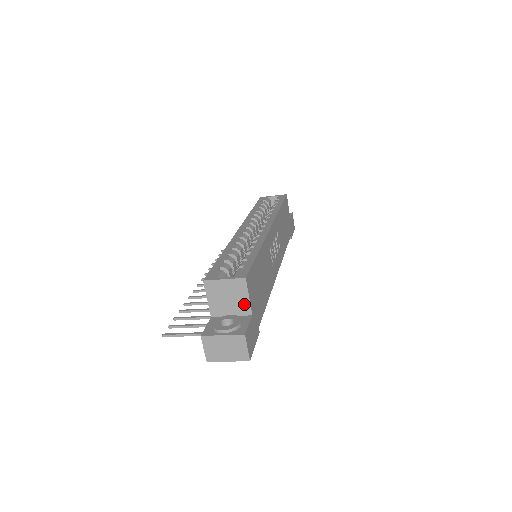
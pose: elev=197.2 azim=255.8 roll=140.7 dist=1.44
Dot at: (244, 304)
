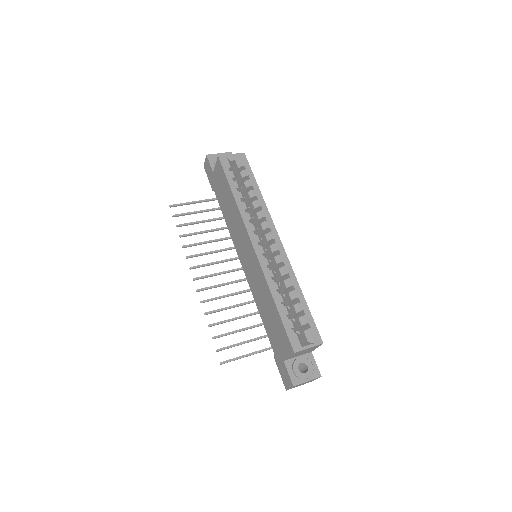
Dot at: occluded
